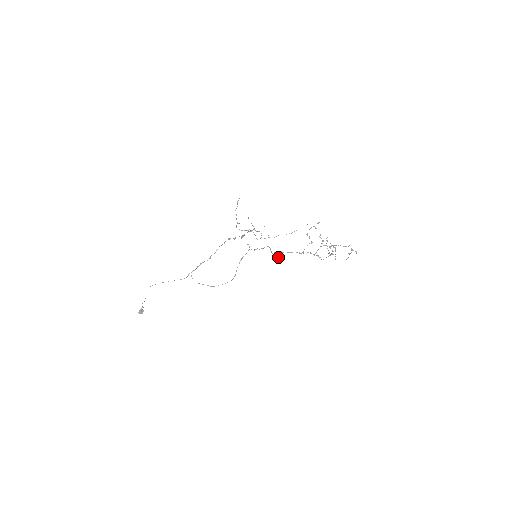
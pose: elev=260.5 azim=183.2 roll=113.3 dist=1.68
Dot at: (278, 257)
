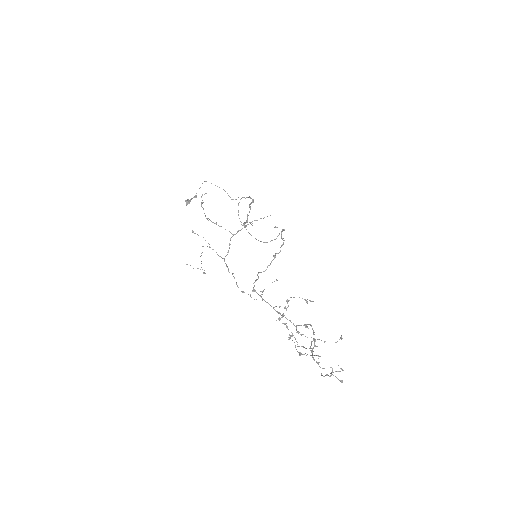
Dot at: (274, 281)
